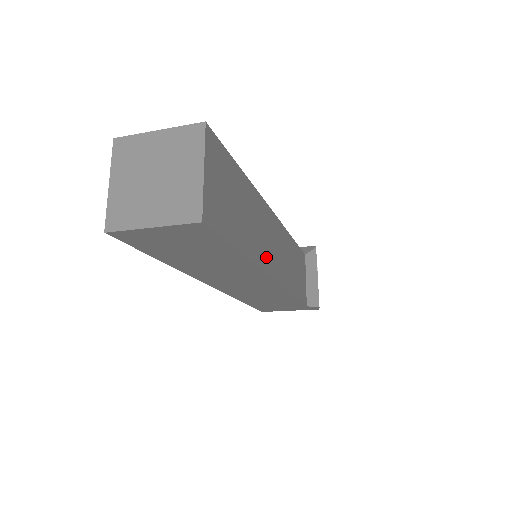
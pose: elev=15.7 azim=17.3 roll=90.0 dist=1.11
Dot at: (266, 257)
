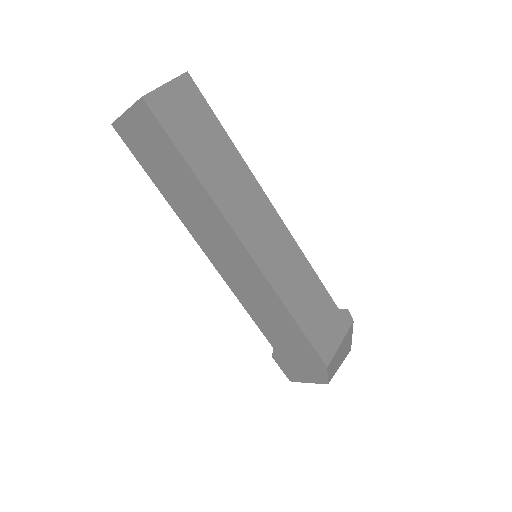
Dot at: occluded
